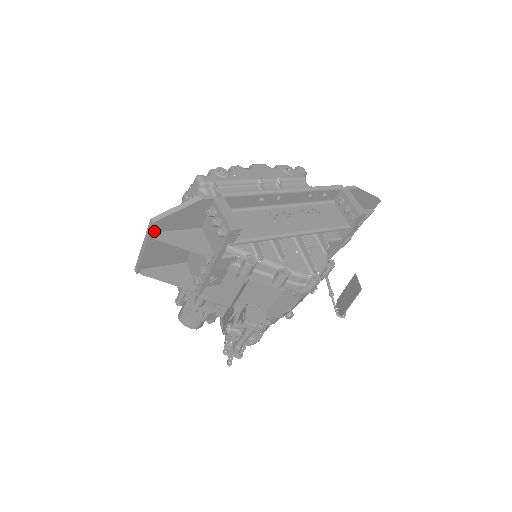
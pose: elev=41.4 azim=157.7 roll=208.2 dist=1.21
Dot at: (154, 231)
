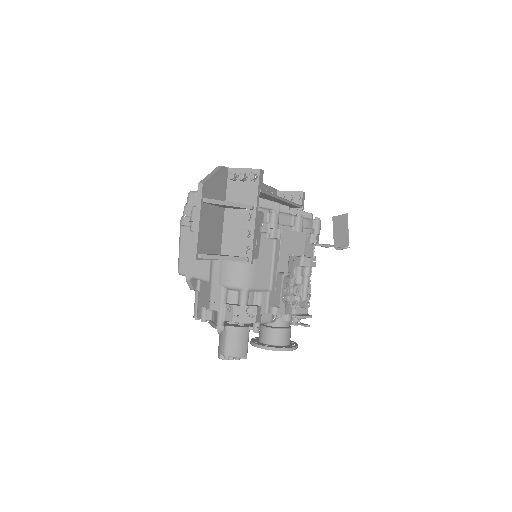
Dot at: (203, 196)
